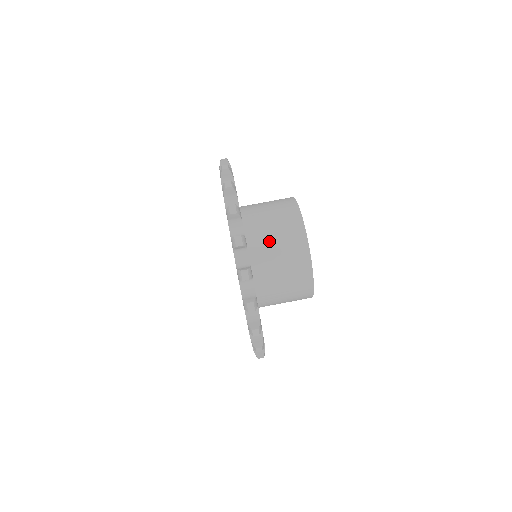
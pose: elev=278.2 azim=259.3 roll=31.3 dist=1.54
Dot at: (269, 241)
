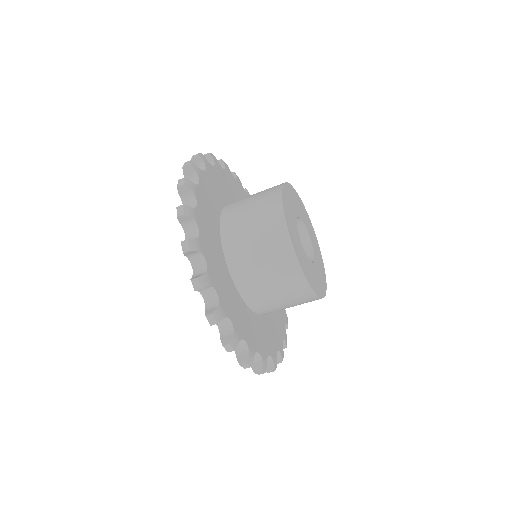
Dot at: occluded
